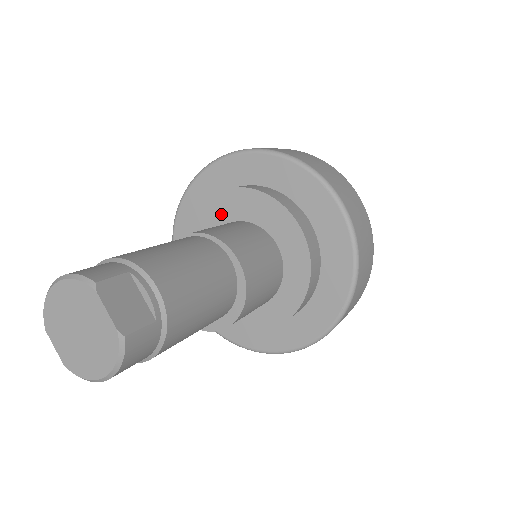
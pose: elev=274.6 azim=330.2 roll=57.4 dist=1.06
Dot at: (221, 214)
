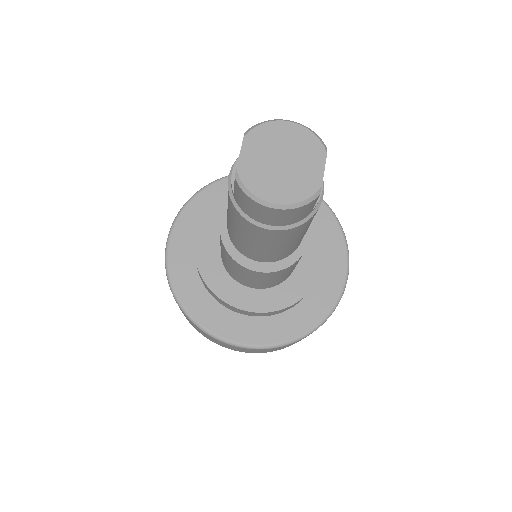
Dot at: occluded
